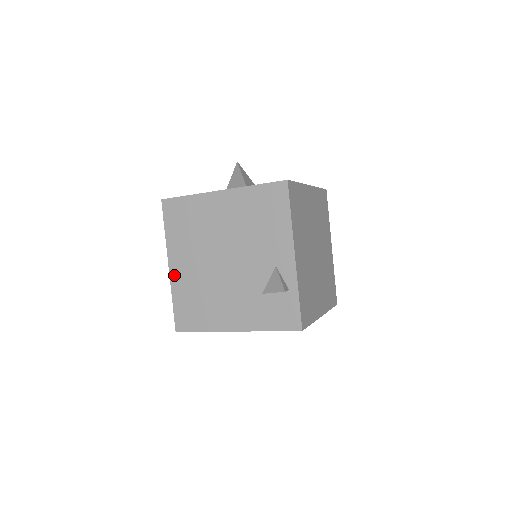
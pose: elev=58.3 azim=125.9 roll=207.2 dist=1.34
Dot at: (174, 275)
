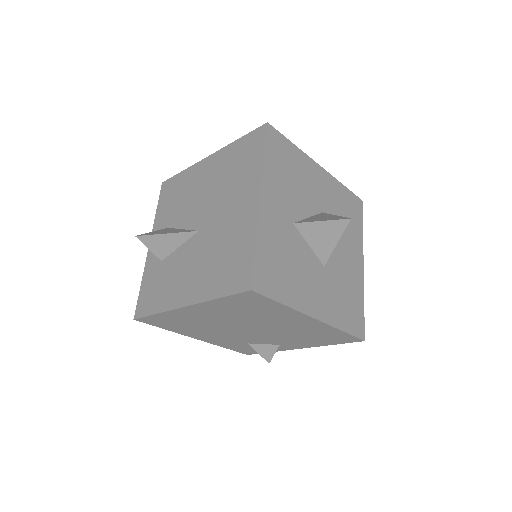
Dot at: (182, 311)
